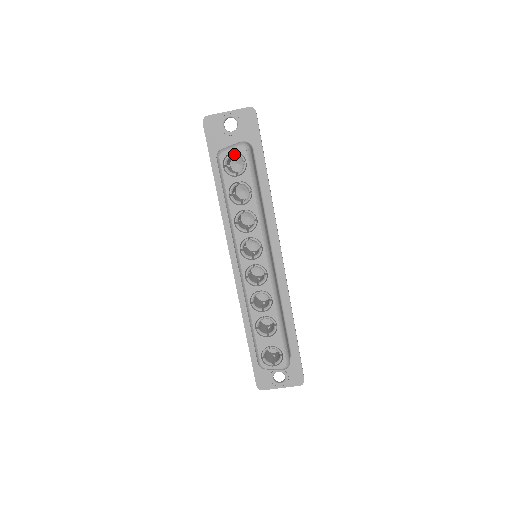
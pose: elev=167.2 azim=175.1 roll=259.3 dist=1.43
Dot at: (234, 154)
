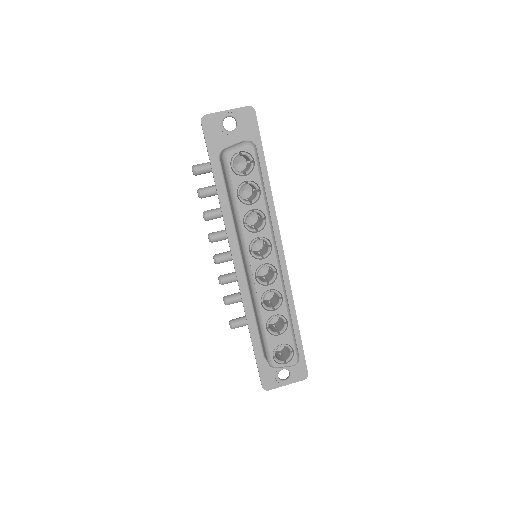
Dot at: (242, 153)
